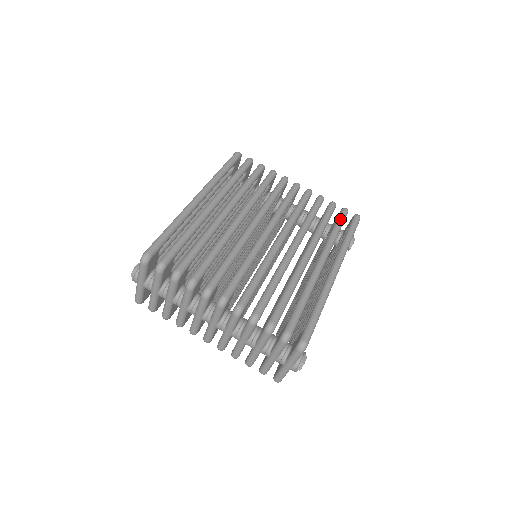
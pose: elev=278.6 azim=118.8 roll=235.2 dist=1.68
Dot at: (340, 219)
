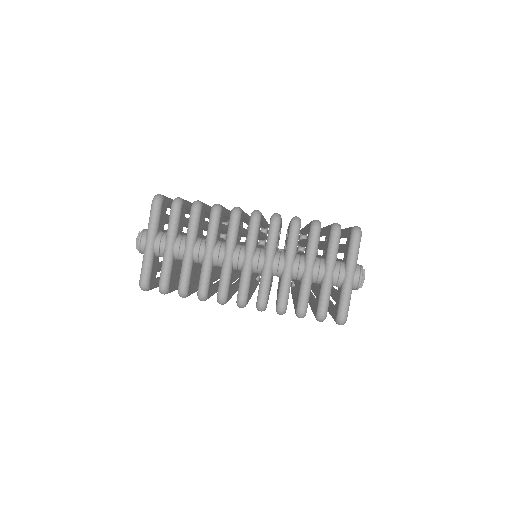
Dot at: occluded
